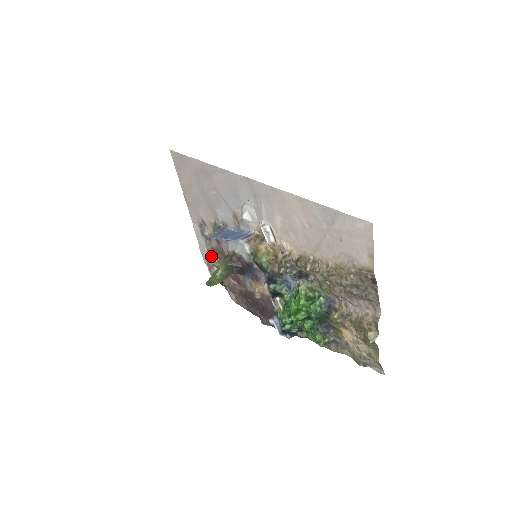
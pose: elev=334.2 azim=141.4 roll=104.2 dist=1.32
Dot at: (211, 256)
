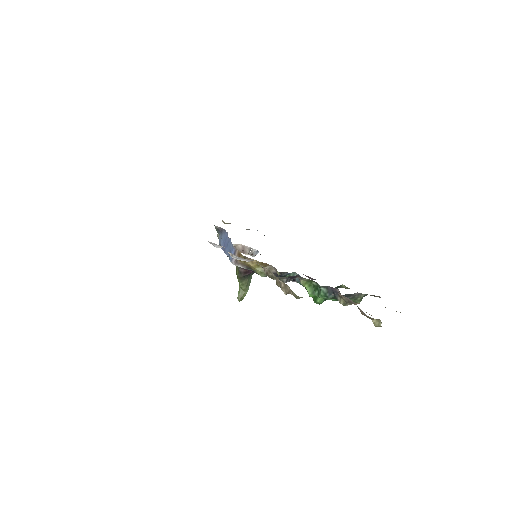
Dot at: (235, 245)
